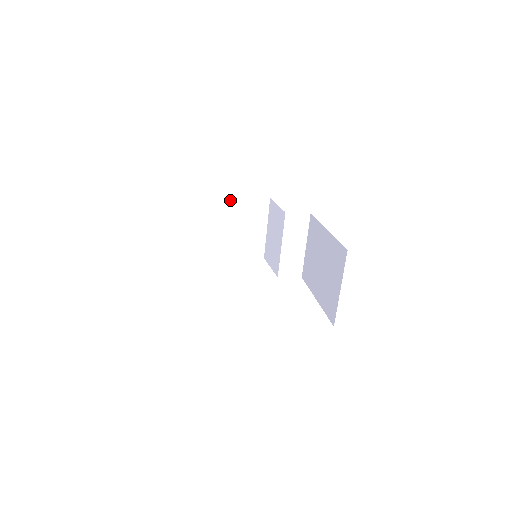
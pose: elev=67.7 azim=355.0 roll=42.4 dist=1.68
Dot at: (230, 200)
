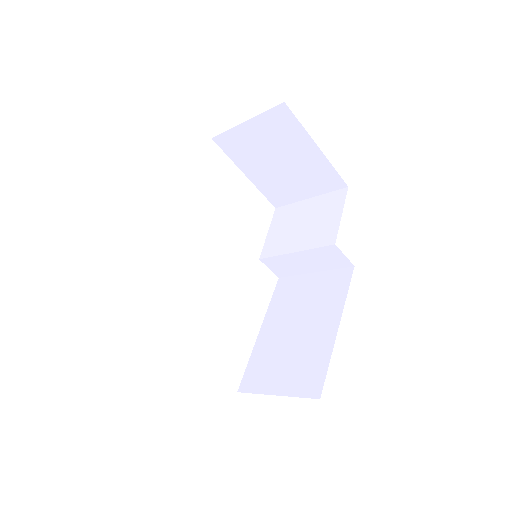
Dot at: (312, 145)
